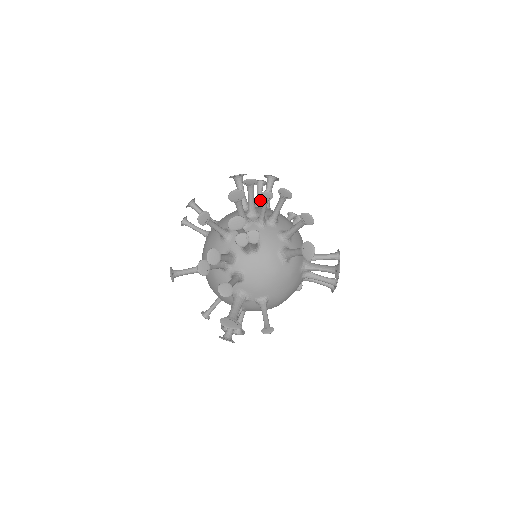
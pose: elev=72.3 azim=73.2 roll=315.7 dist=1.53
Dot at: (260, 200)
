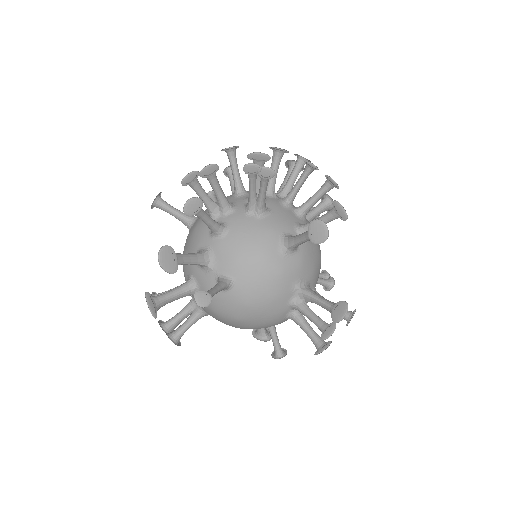
Dot at: occluded
